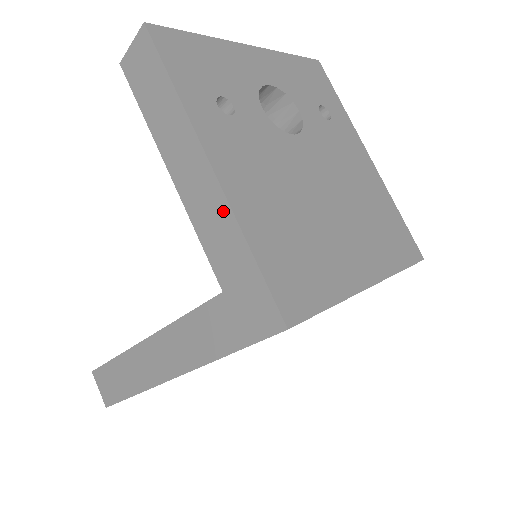
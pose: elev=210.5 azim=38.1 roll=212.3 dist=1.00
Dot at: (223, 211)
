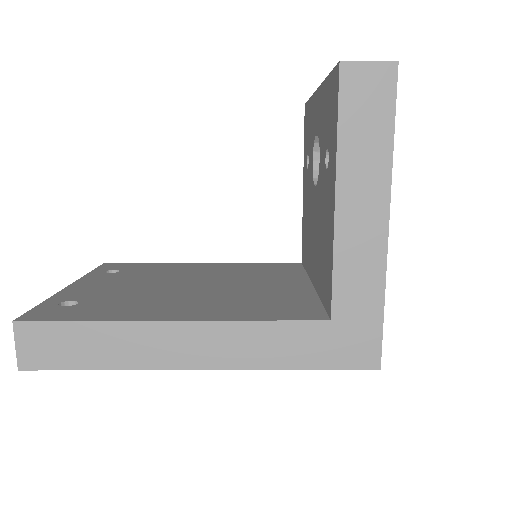
Dot at: (377, 263)
